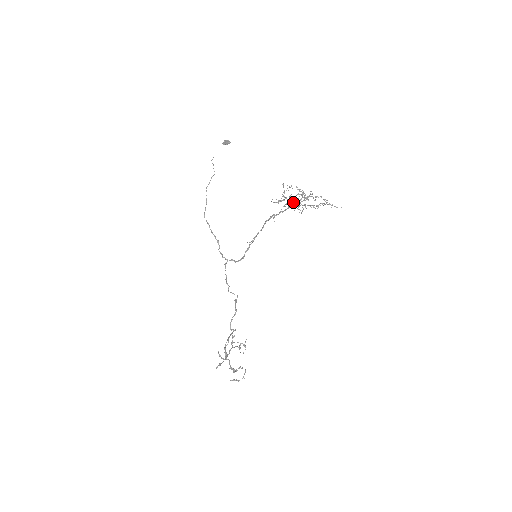
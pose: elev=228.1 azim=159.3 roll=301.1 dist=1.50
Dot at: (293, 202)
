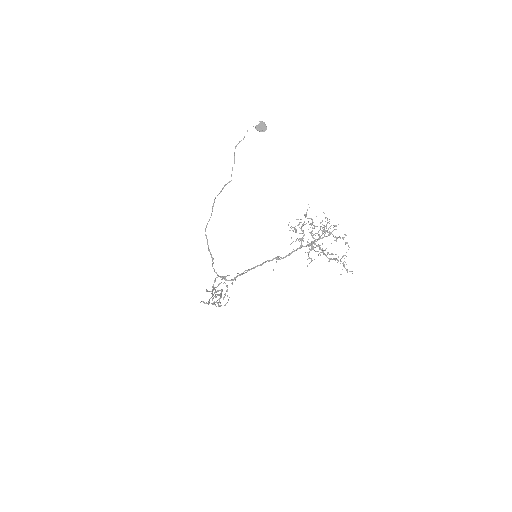
Dot at: (310, 233)
